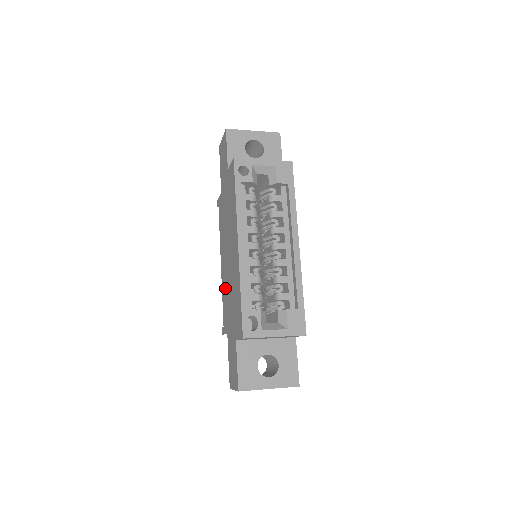
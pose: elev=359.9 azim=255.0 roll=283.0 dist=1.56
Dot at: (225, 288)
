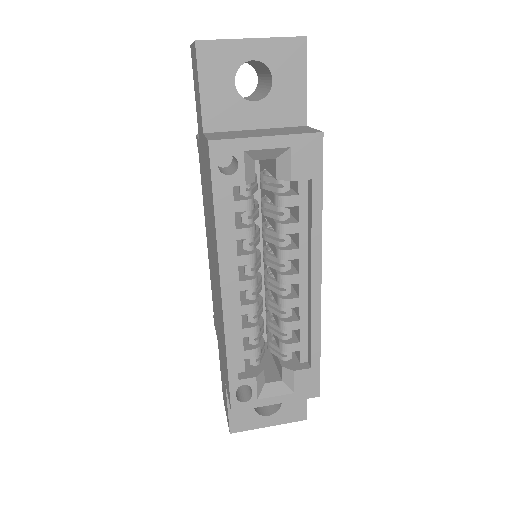
Dot at: occluded
